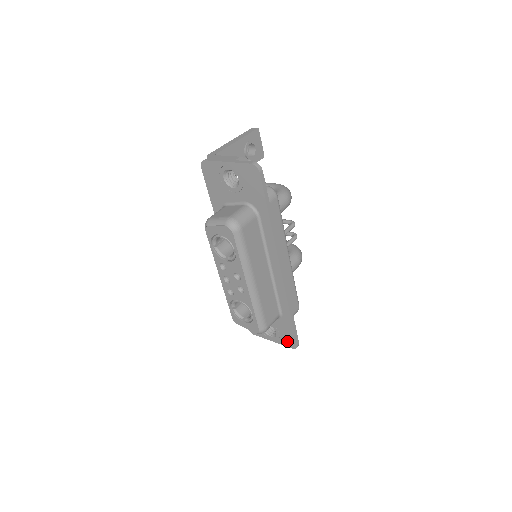
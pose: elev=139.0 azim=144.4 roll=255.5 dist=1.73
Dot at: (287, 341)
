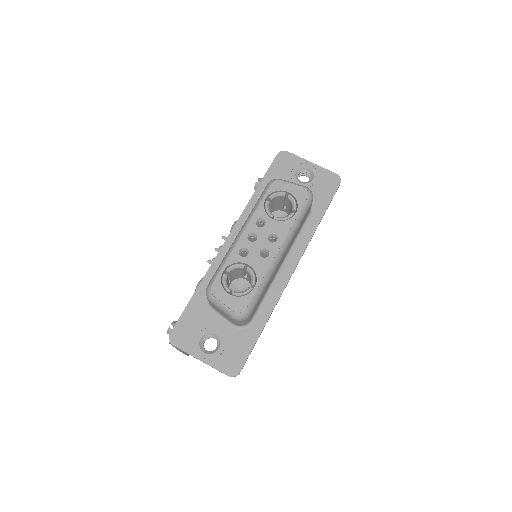
Dot at: (228, 363)
